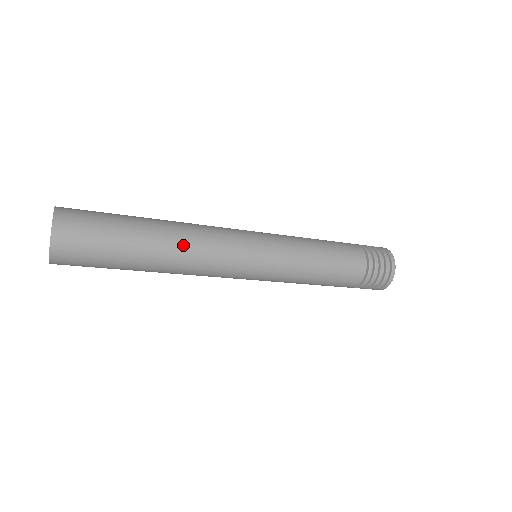
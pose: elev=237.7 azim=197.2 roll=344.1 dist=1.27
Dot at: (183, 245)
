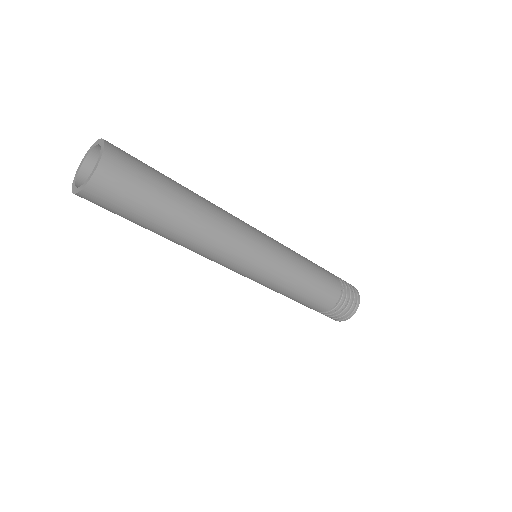
Dot at: (210, 220)
